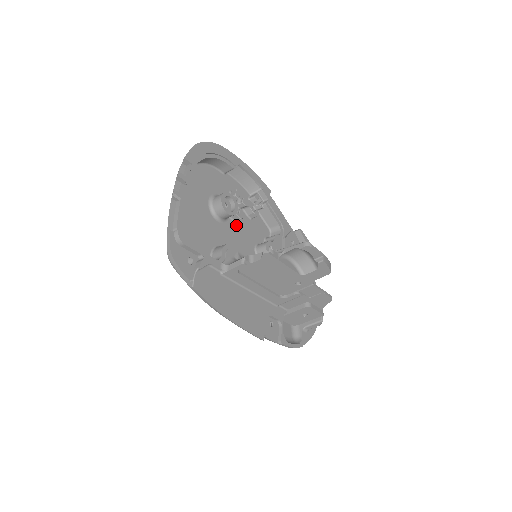
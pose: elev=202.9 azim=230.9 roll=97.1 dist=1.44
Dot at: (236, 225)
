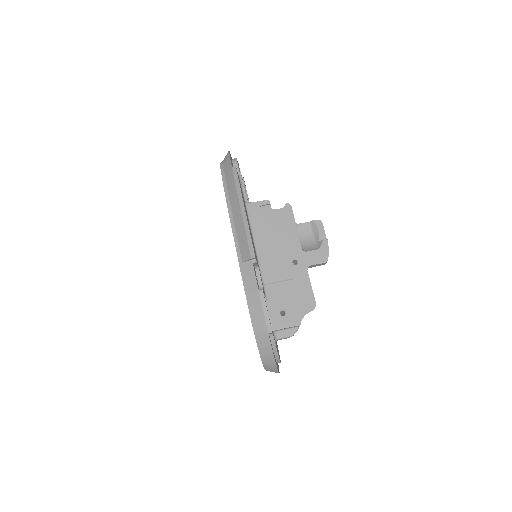
Dot at: occluded
